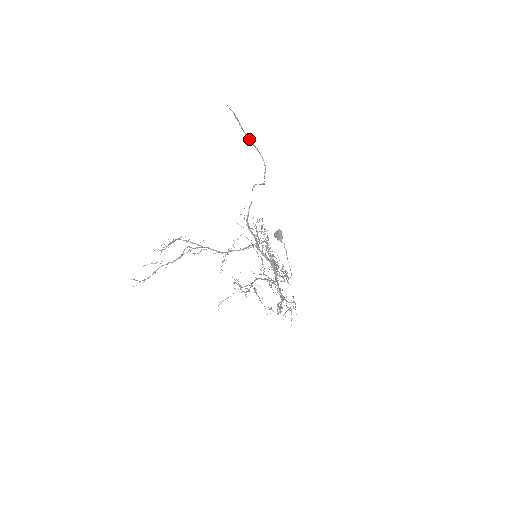
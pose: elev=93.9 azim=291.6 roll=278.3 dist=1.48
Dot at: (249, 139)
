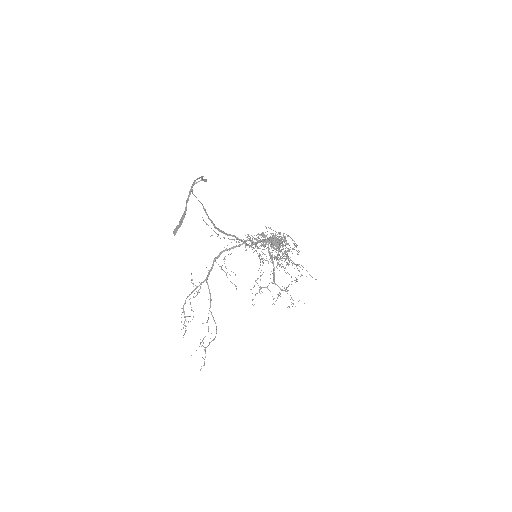
Dot at: (188, 197)
